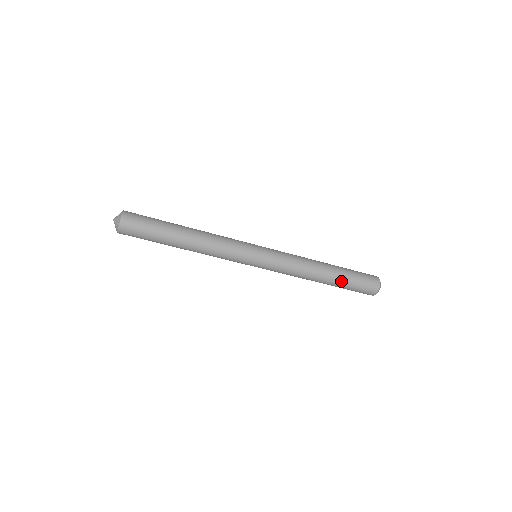
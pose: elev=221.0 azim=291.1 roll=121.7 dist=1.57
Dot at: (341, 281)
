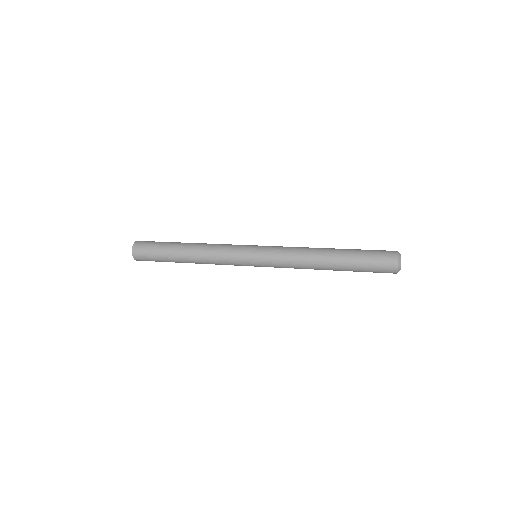
Dot at: (348, 265)
